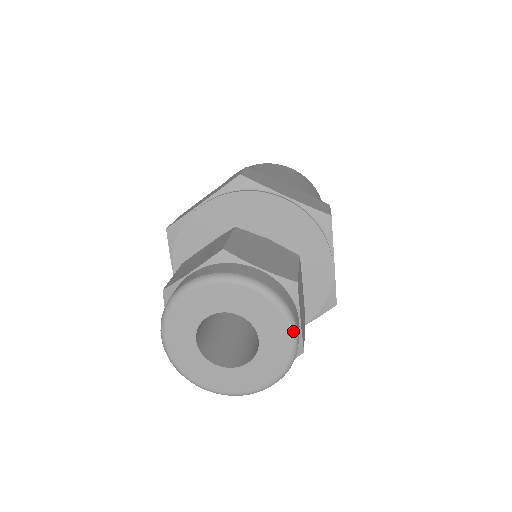
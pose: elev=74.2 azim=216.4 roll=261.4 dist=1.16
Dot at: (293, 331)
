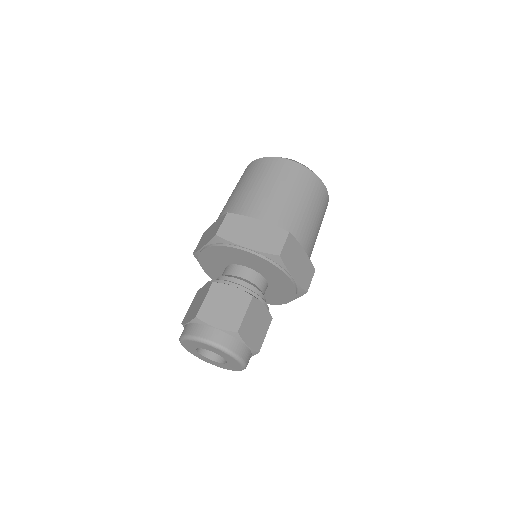
Dot at: (237, 359)
